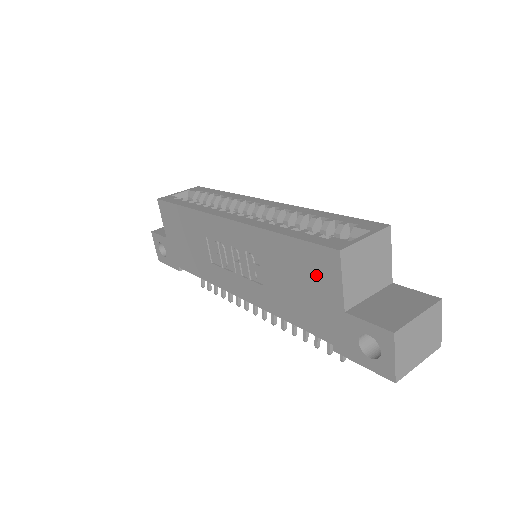
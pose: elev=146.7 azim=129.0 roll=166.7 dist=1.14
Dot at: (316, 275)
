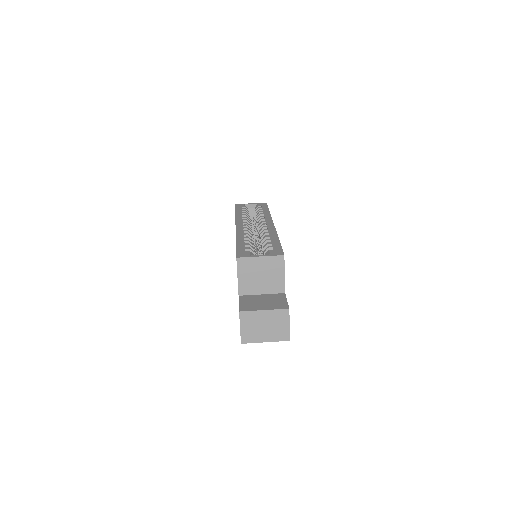
Dot at: occluded
